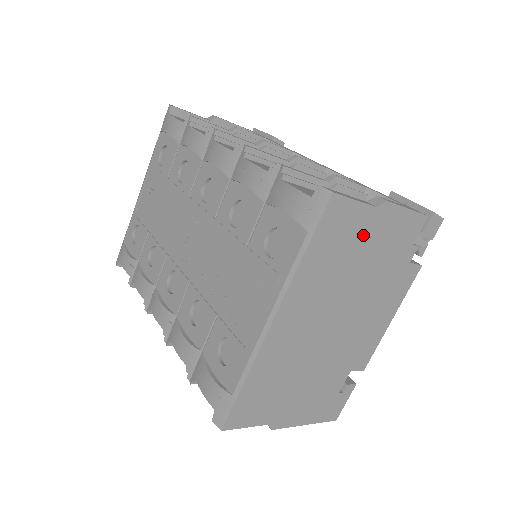
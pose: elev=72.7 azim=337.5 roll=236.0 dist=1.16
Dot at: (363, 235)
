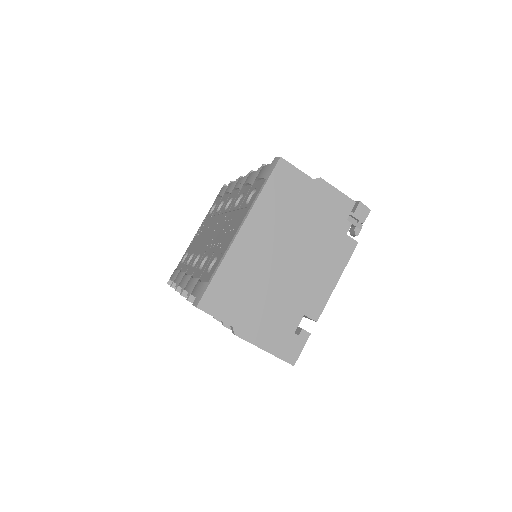
Dot at: (304, 195)
